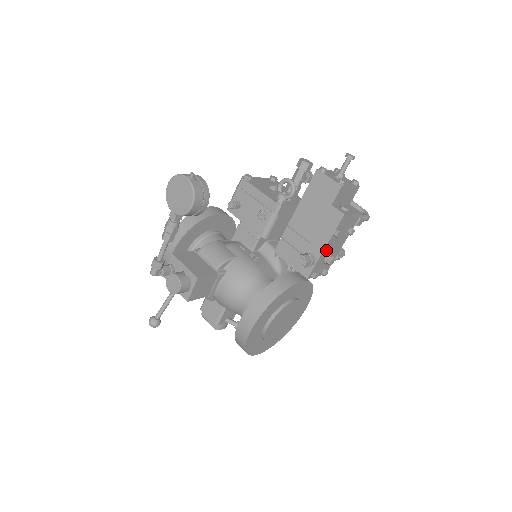
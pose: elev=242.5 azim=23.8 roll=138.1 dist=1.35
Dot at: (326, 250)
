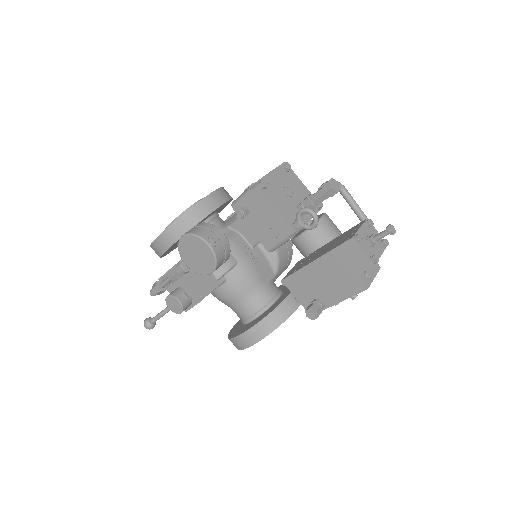
Dot at: occluded
